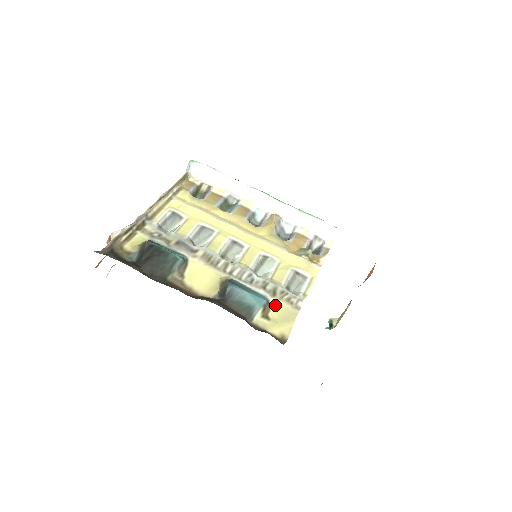
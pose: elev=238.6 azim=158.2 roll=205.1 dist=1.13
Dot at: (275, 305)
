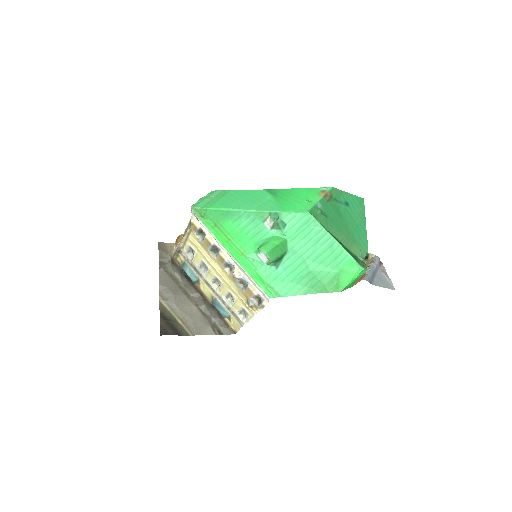
Dot at: (233, 318)
